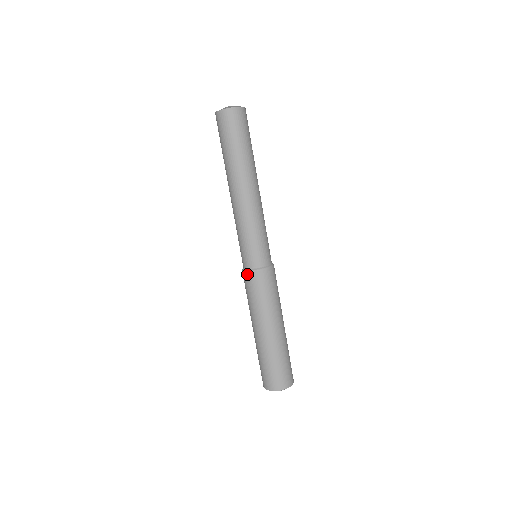
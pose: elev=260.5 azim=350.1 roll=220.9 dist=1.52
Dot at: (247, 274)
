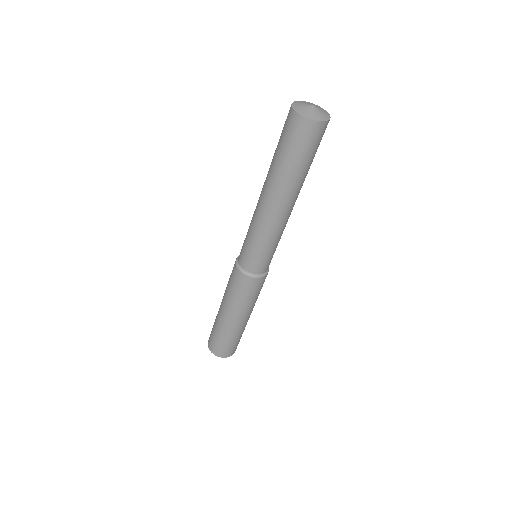
Dot at: (243, 276)
